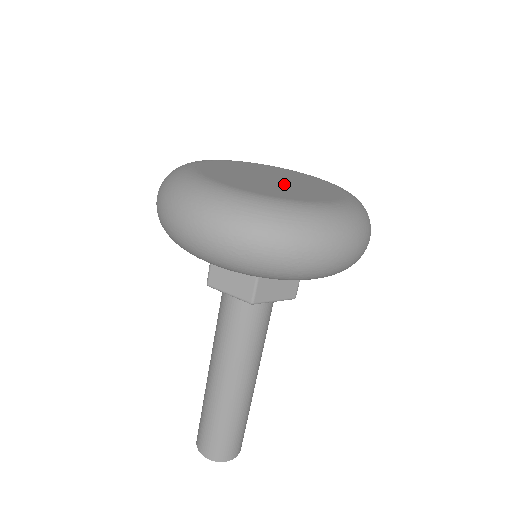
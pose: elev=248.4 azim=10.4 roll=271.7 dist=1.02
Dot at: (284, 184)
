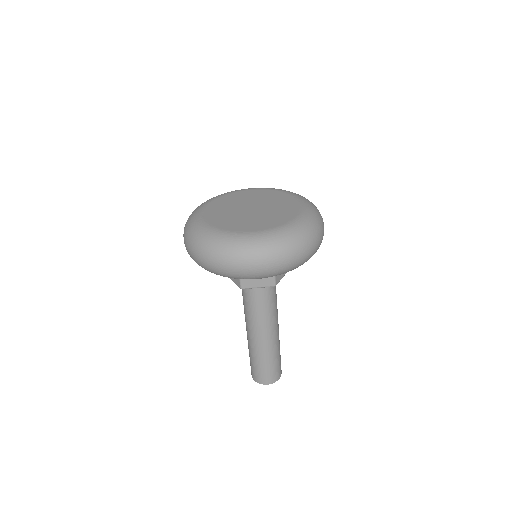
Dot at: (264, 210)
